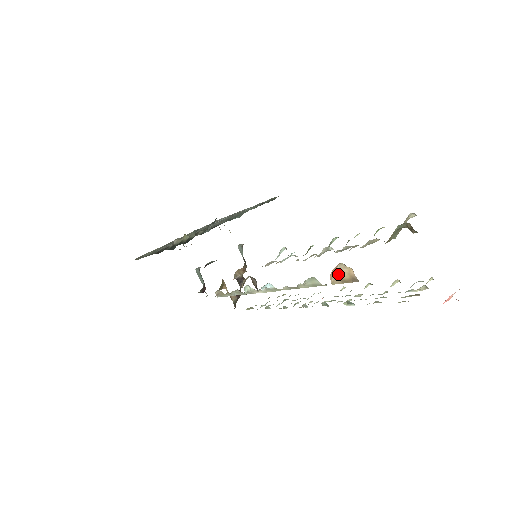
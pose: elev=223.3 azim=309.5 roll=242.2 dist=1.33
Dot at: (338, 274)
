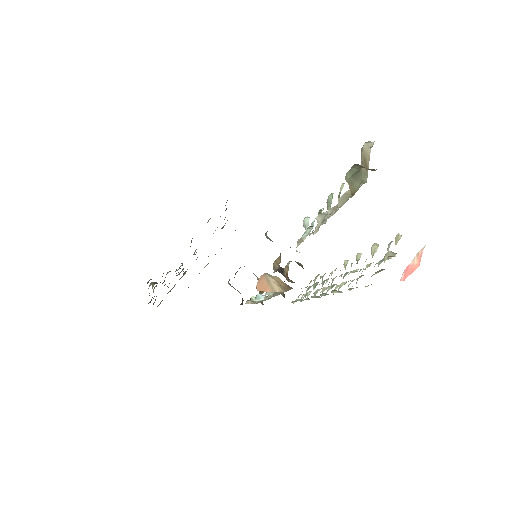
Dot at: (277, 282)
